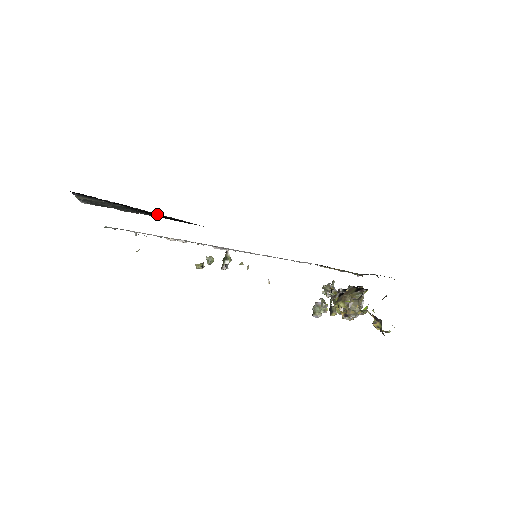
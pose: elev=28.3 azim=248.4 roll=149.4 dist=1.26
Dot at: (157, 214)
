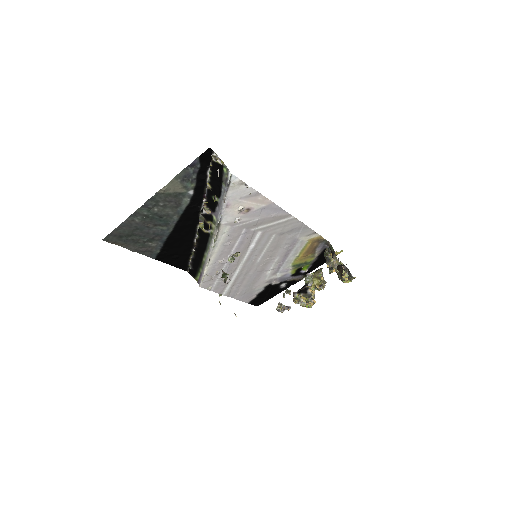
Dot at: (194, 222)
